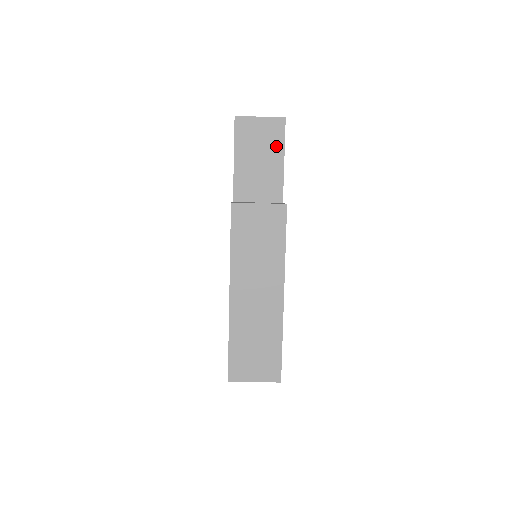
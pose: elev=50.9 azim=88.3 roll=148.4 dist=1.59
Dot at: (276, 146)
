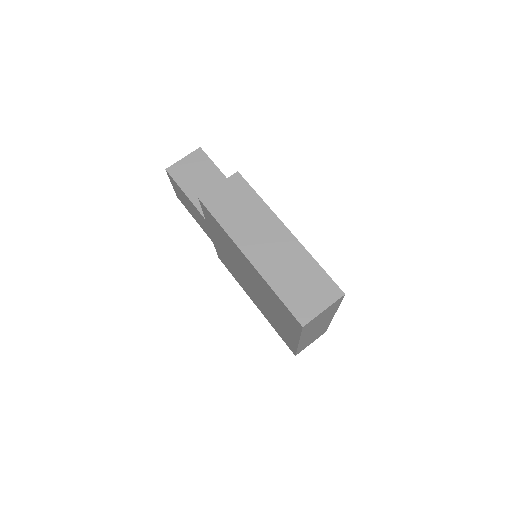
Dot at: (207, 166)
